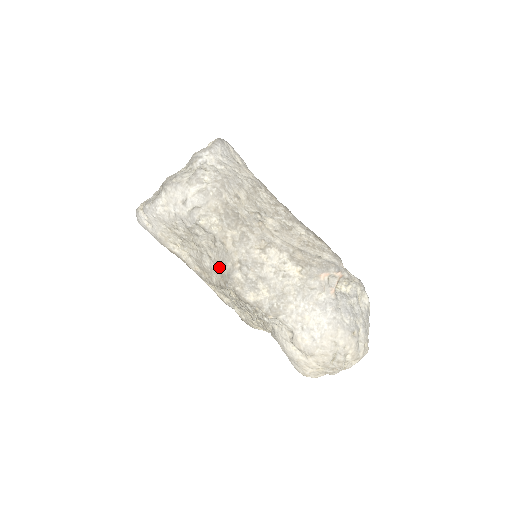
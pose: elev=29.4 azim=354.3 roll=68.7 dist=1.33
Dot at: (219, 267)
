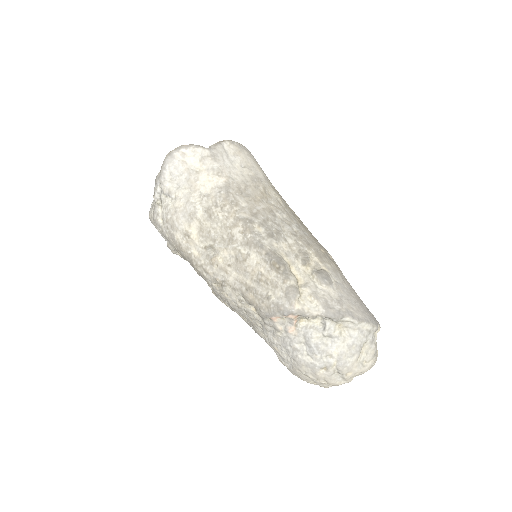
Dot at: occluded
